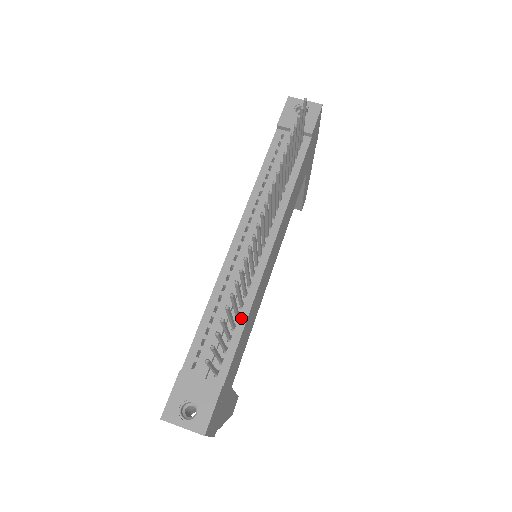
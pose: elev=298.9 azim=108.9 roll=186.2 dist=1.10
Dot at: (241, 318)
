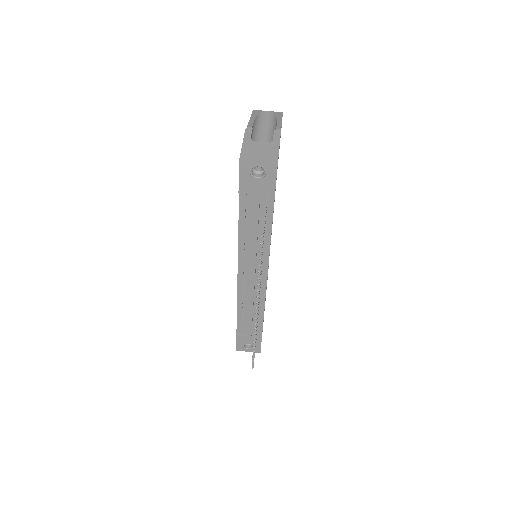
Dot at: (260, 311)
